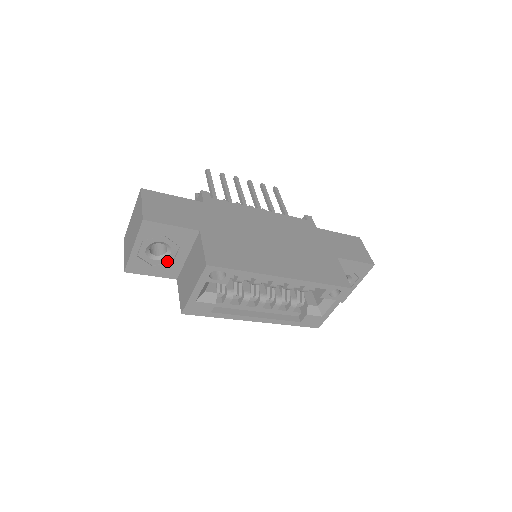
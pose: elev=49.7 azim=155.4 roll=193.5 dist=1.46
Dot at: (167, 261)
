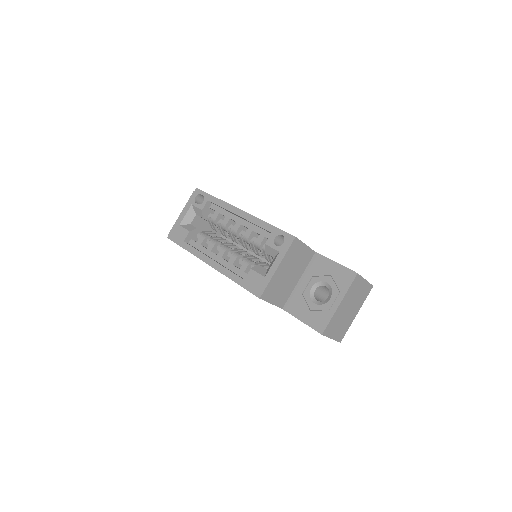
Dot at: occluded
